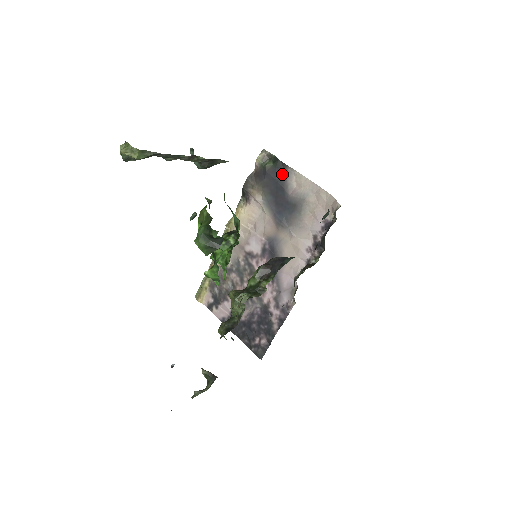
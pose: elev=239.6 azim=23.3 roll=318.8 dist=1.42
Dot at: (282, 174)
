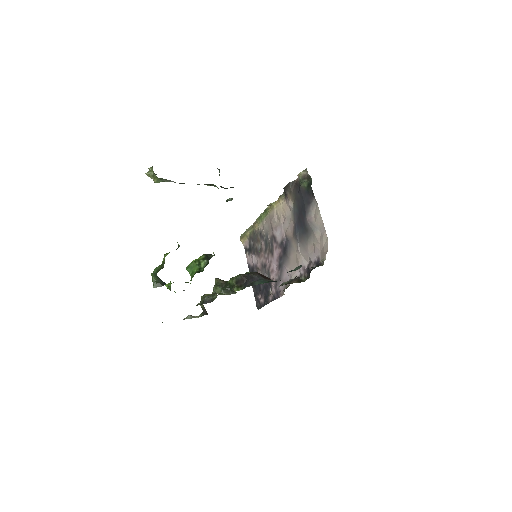
Dot at: (309, 199)
